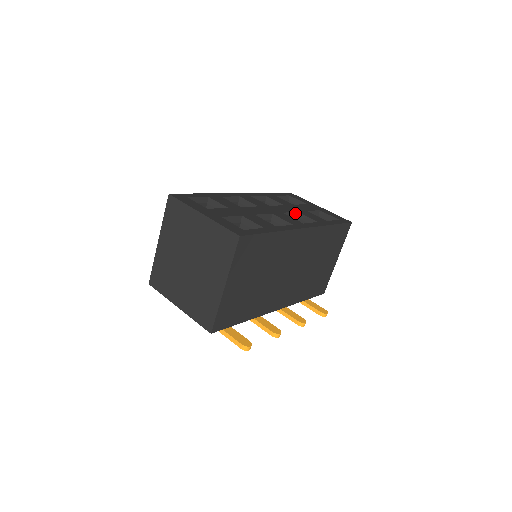
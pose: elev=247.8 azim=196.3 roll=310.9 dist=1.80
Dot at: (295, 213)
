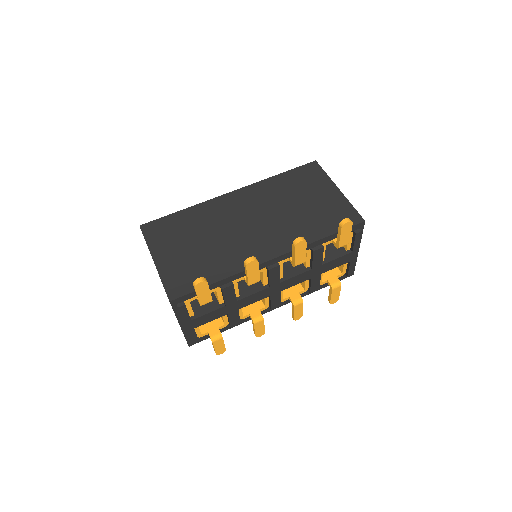
Dot at: occluded
